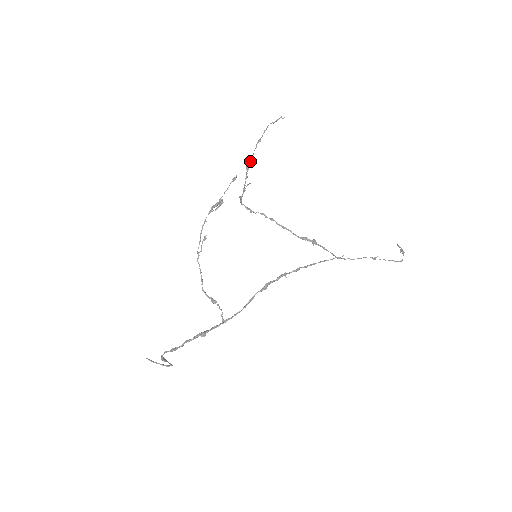
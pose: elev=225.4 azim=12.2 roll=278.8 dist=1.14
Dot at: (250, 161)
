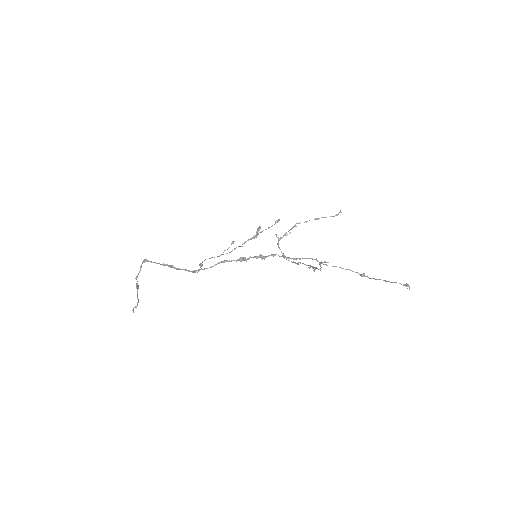
Dot at: (299, 223)
